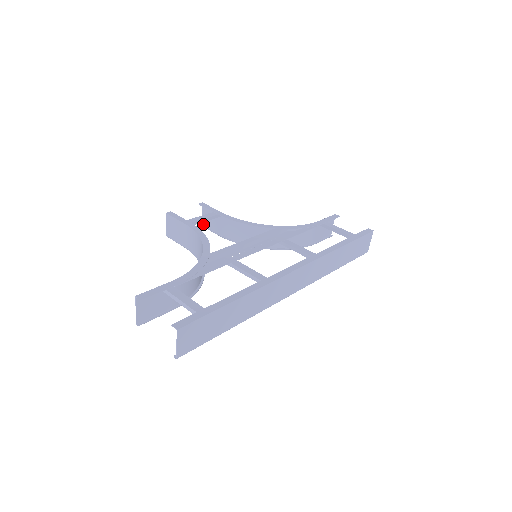
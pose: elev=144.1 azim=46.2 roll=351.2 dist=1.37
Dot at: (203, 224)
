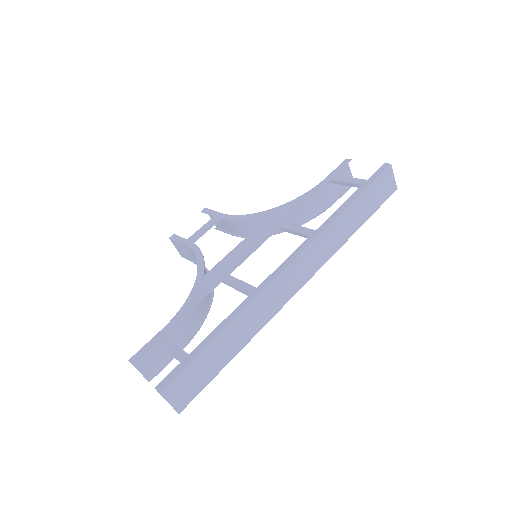
Dot at: (217, 227)
